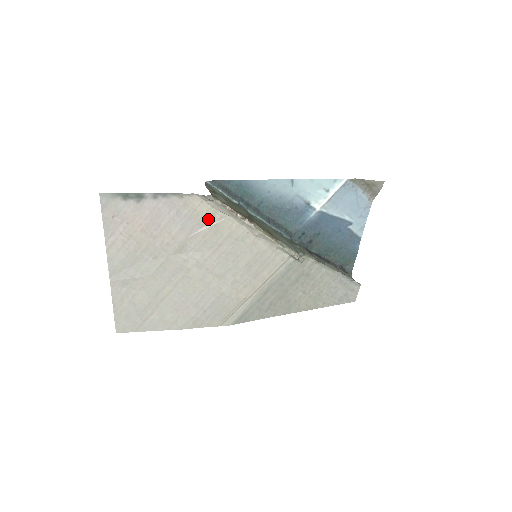
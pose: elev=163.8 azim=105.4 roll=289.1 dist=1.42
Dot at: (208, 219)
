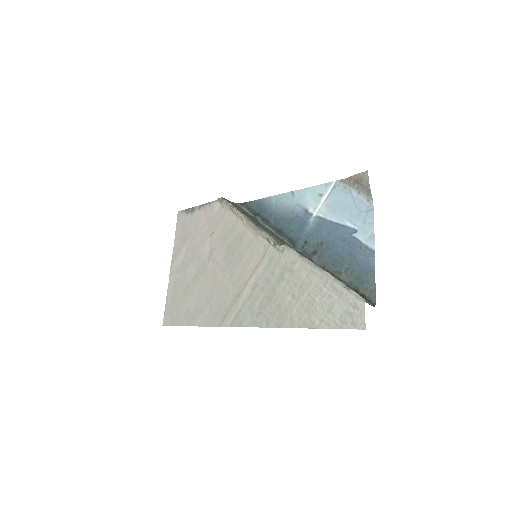
Dot at: (222, 219)
